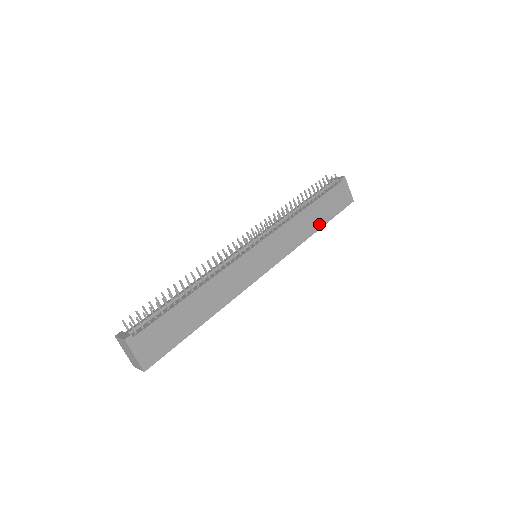
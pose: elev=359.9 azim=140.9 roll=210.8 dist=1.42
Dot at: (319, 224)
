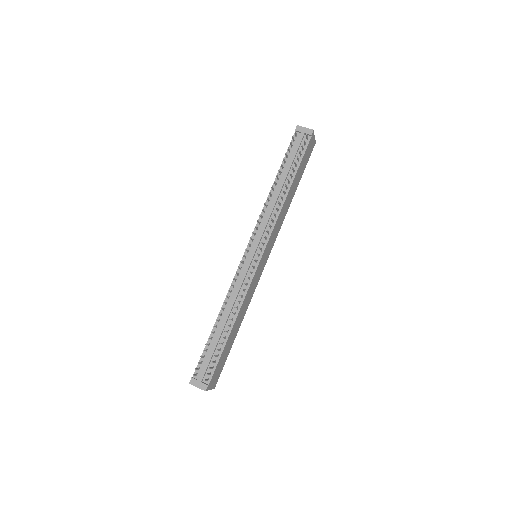
Dot at: (294, 192)
